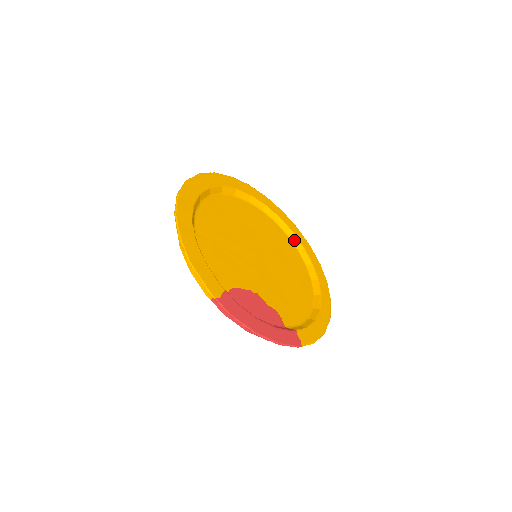
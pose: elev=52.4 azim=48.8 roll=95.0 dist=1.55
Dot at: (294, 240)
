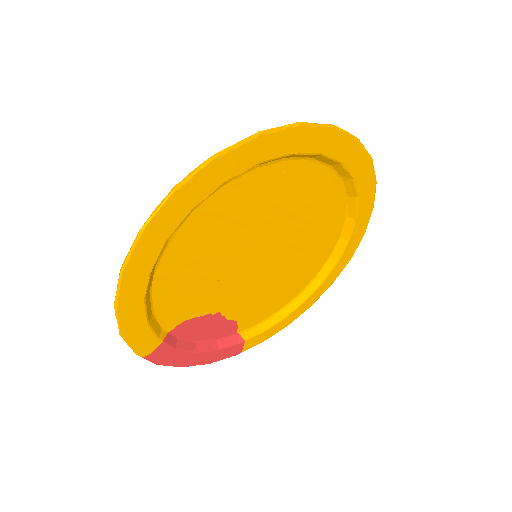
Dot at: (351, 205)
